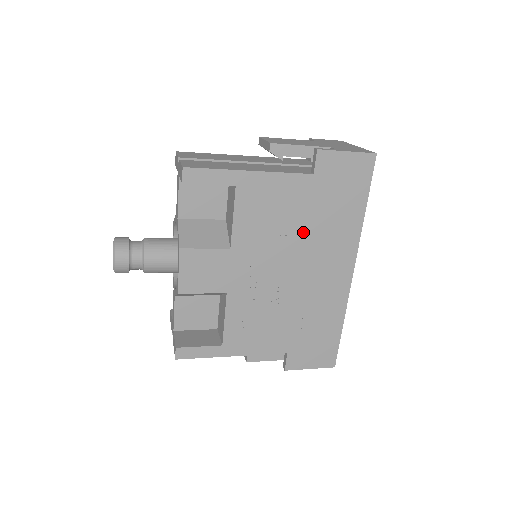
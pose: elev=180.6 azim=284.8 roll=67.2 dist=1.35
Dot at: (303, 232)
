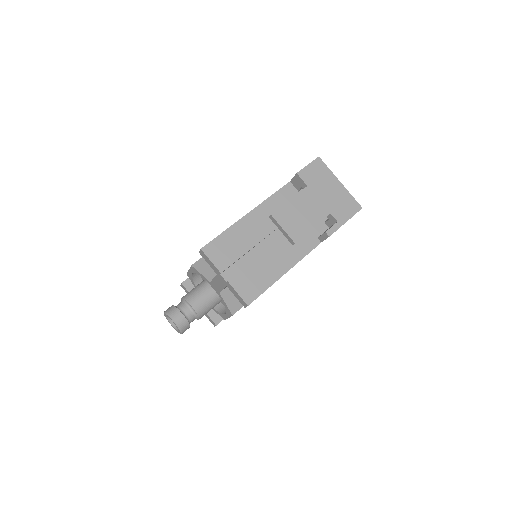
Dot at: occluded
